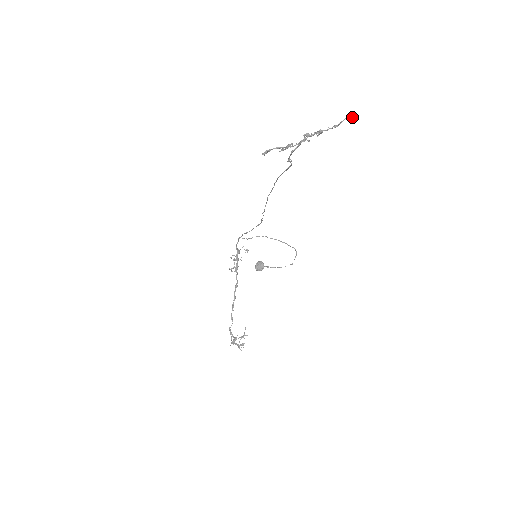
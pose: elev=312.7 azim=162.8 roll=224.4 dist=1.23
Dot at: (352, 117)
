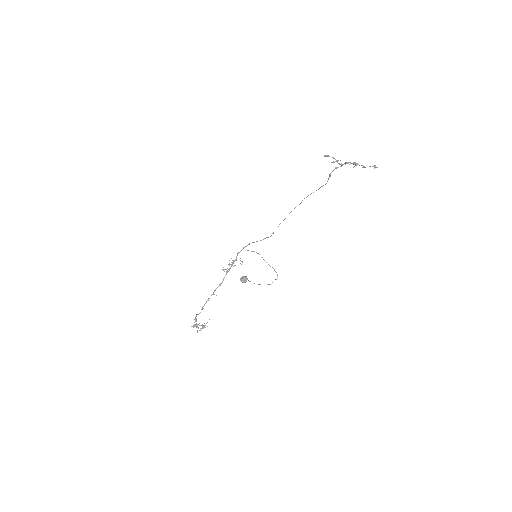
Dot at: (375, 167)
